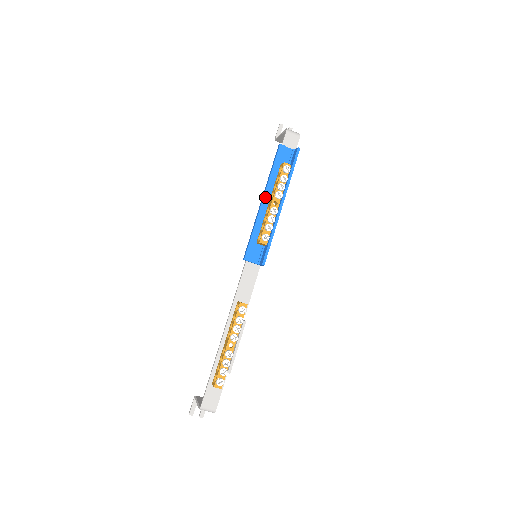
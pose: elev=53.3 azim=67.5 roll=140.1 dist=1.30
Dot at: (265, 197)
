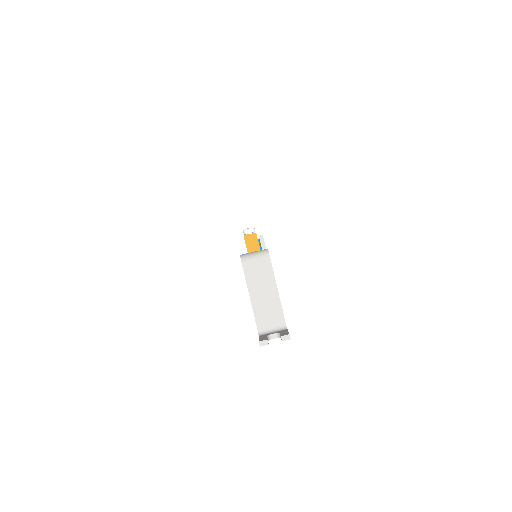
Dot at: occluded
